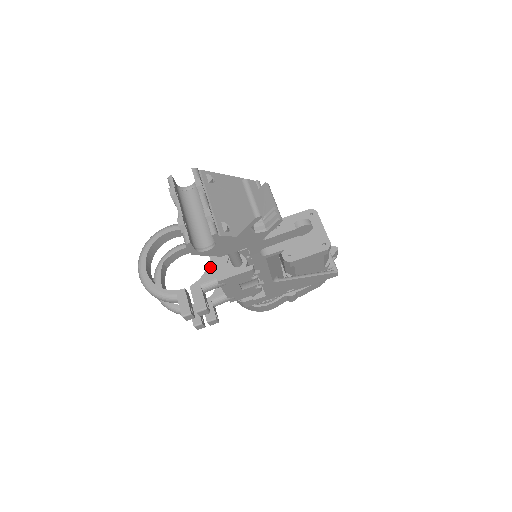
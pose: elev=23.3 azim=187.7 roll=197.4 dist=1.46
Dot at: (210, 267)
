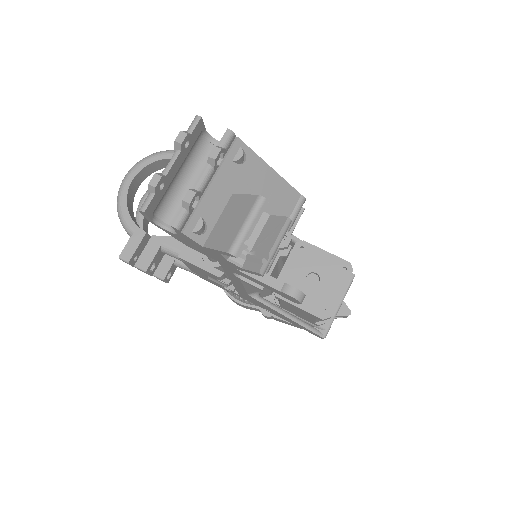
Dot at: occluded
